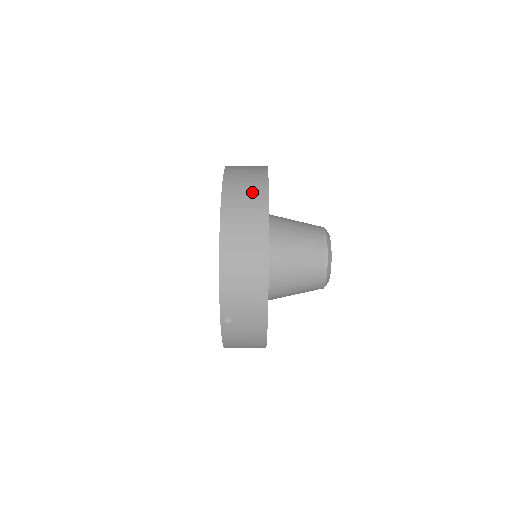
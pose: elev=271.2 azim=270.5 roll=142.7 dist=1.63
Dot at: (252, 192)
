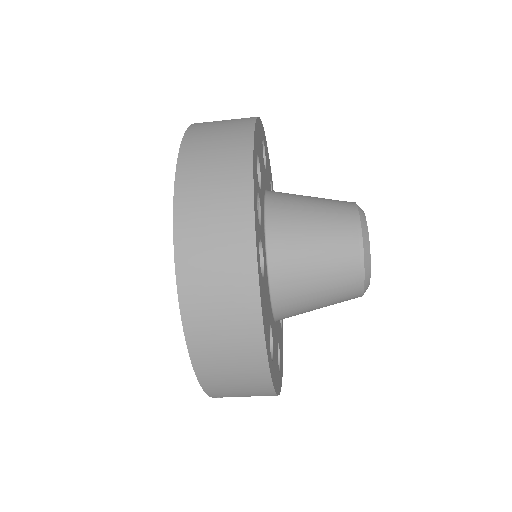
Dot at: (226, 240)
